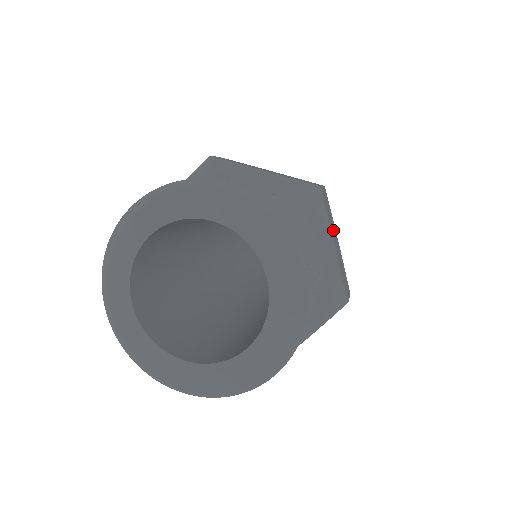
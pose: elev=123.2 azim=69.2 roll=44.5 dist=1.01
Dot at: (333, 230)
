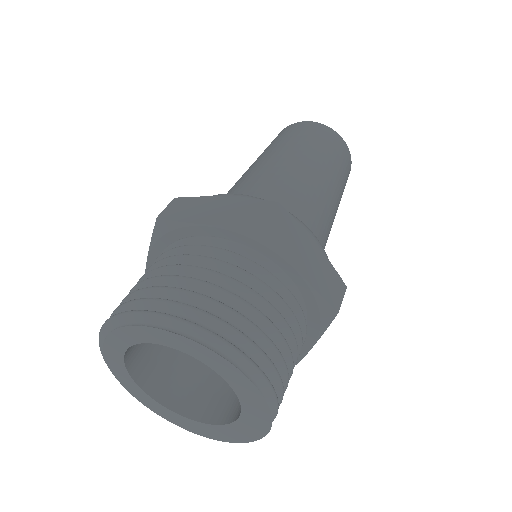
Dot at: occluded
